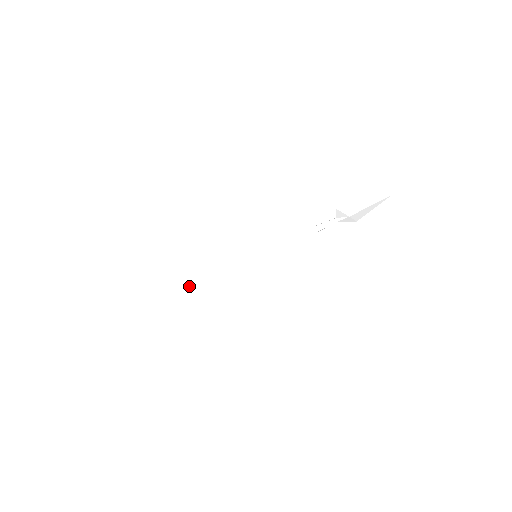
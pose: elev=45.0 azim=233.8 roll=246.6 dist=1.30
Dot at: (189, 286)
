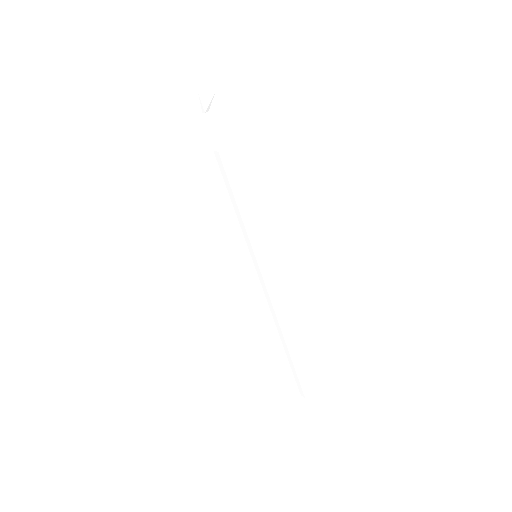
Dot at: (299, 388)
